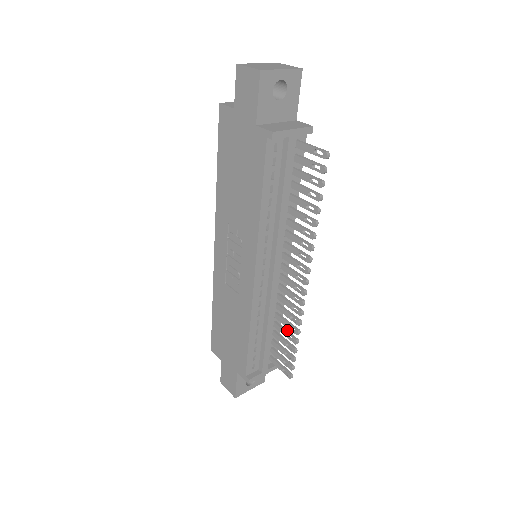
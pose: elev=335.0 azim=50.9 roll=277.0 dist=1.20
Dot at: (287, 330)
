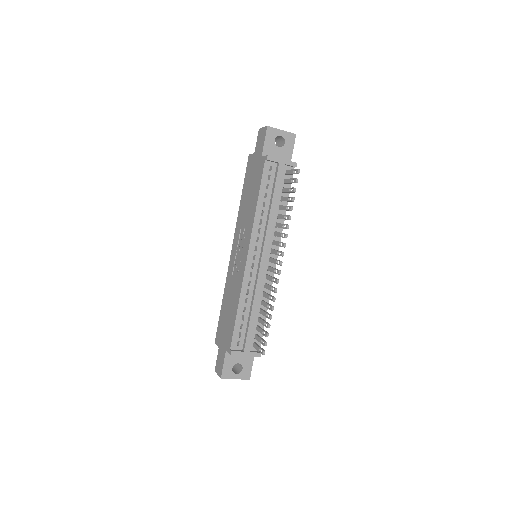
Dot at: (267, 312)
